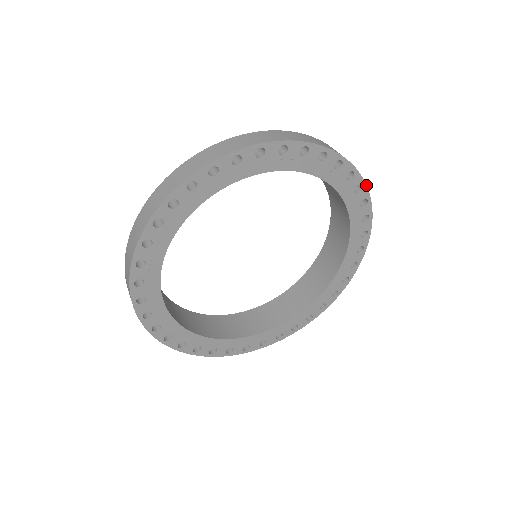
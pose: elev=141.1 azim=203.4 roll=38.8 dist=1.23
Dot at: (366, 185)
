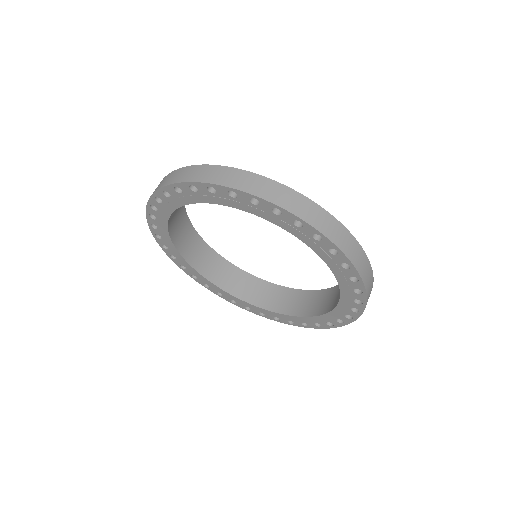
Dot at: occluded
